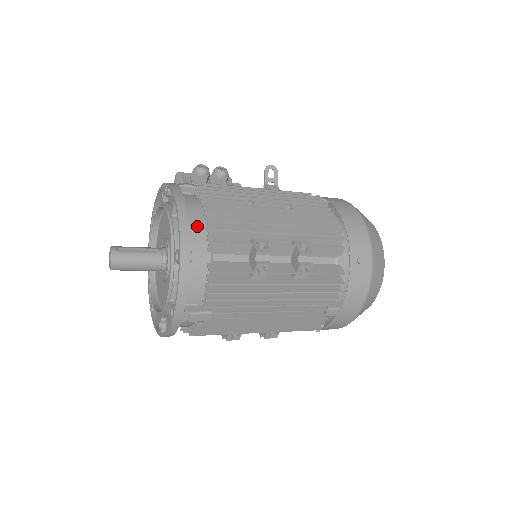
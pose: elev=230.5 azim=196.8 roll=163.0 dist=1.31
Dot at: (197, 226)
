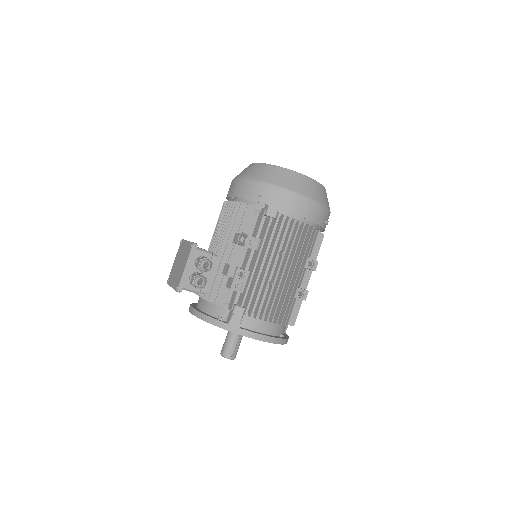
Dot at: (274, 328)
